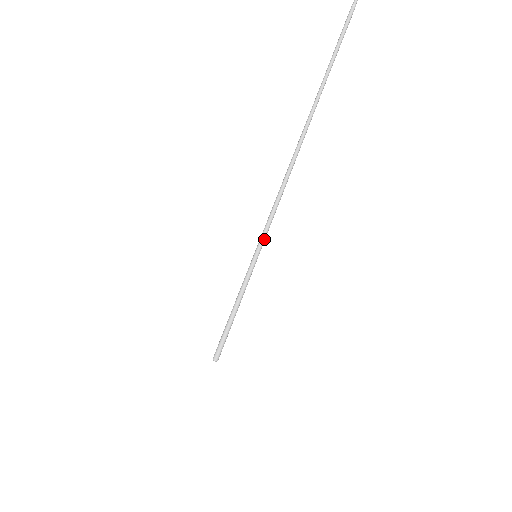
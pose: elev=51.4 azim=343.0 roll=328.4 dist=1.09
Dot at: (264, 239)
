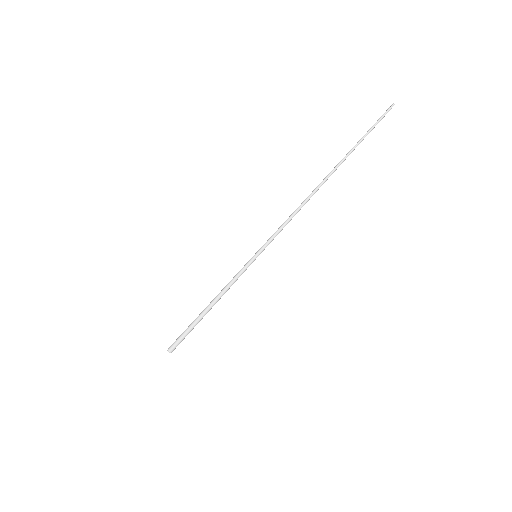
Dot at: occluded
